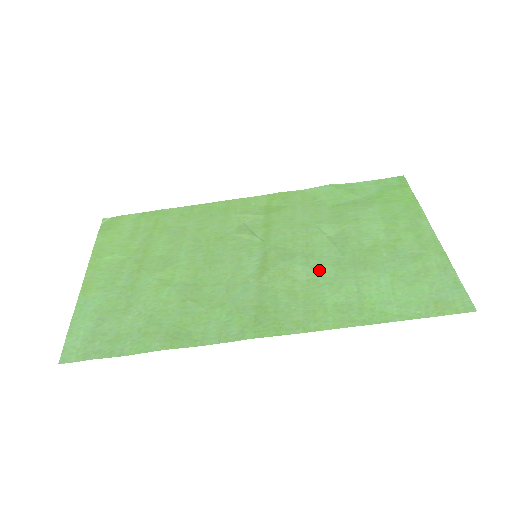
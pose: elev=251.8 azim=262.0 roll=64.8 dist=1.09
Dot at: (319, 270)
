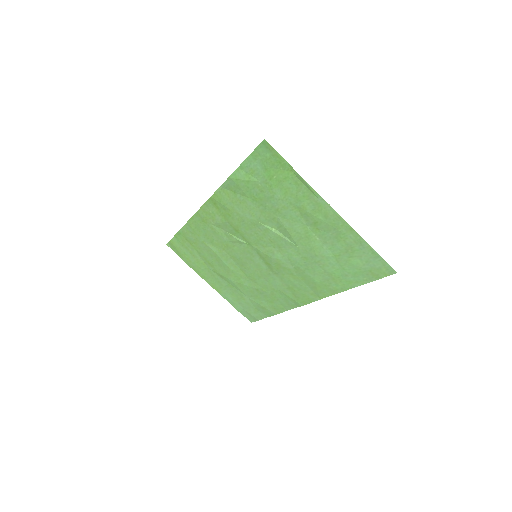
Dot at: (294, 261)
